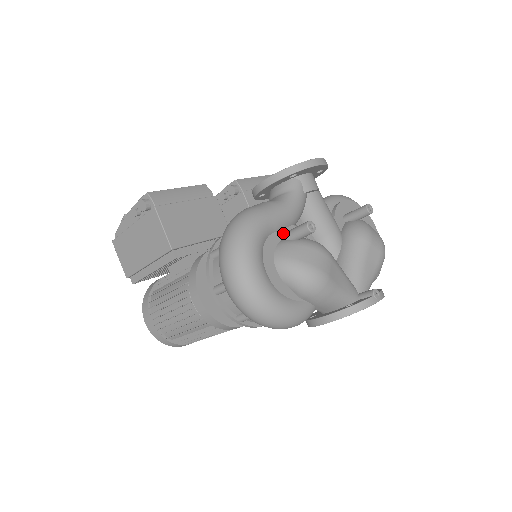
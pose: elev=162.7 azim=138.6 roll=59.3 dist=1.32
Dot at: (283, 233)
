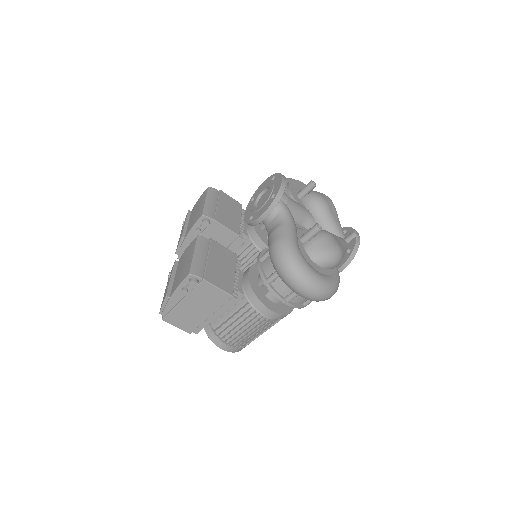
Dot at: (299, 240)
